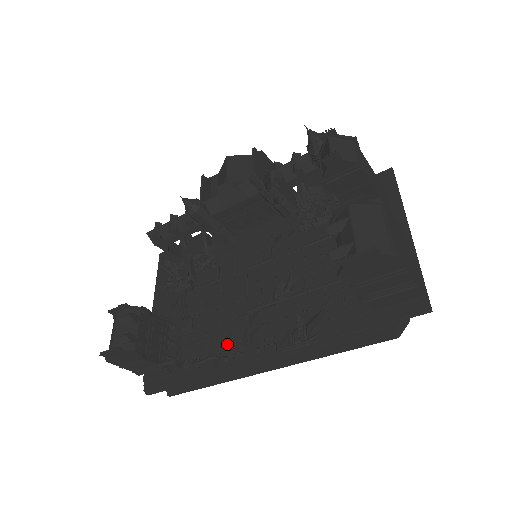
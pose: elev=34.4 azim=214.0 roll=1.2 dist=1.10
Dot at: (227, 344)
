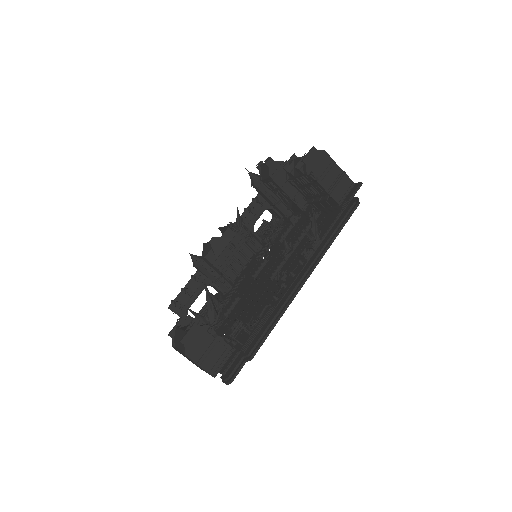
Dot at: (271, 297)
